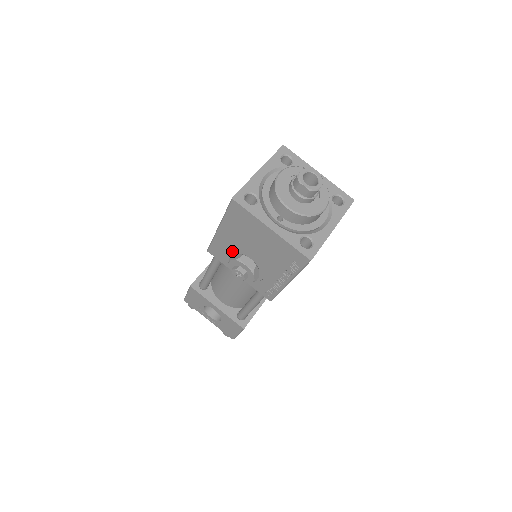
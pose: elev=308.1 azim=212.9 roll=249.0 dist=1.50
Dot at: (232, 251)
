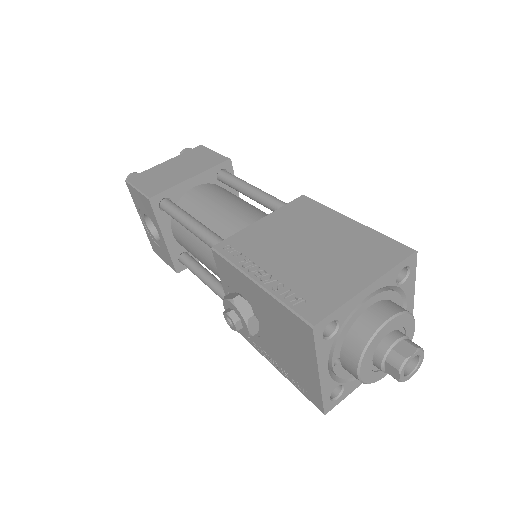
Dot at: (244, 294)
